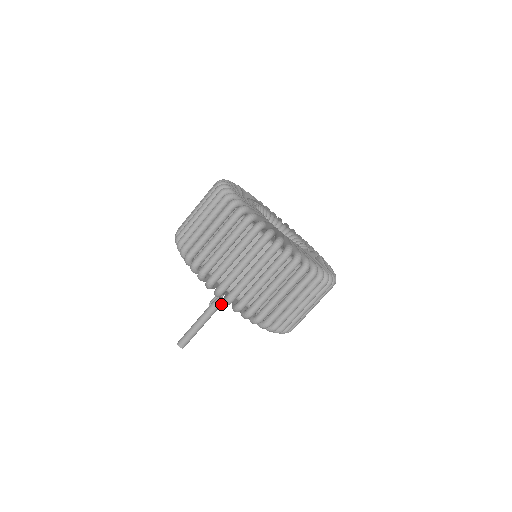
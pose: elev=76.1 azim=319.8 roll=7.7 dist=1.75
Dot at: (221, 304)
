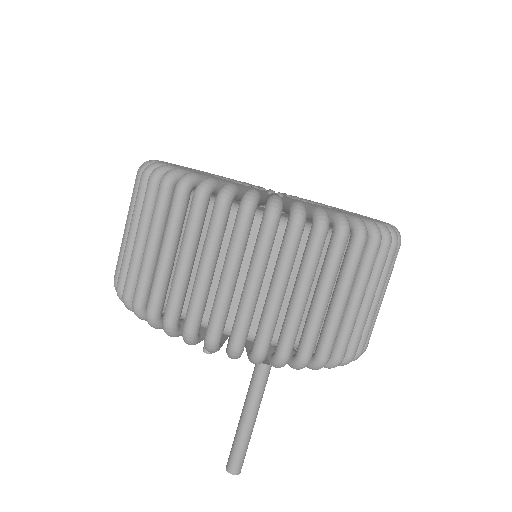
Dot at: (269, 371)
